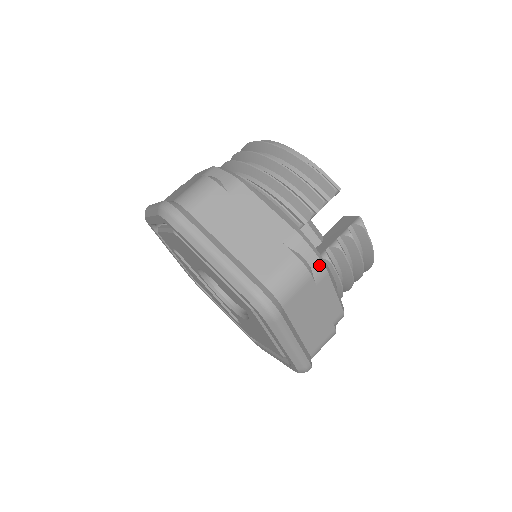
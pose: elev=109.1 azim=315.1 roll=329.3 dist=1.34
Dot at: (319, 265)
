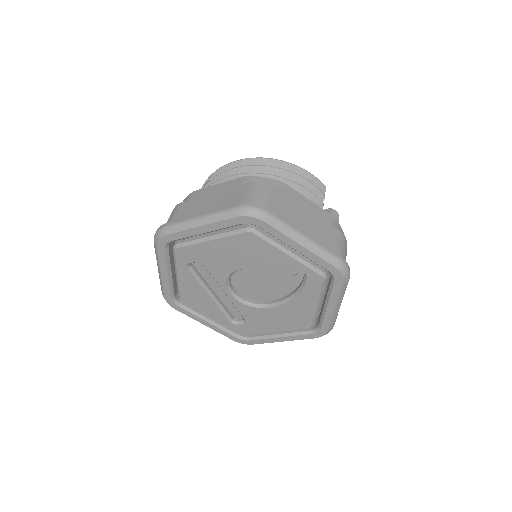
Dot at: occluded
